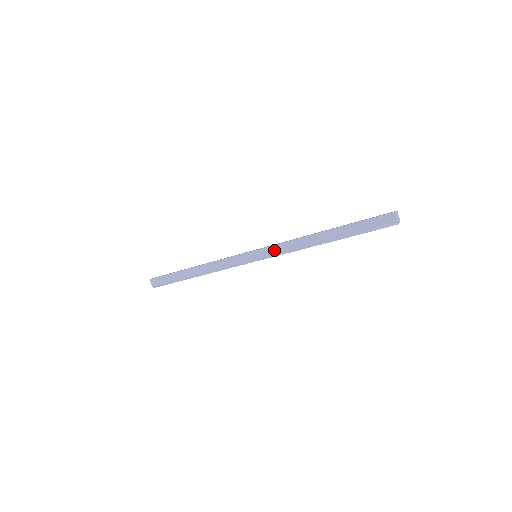
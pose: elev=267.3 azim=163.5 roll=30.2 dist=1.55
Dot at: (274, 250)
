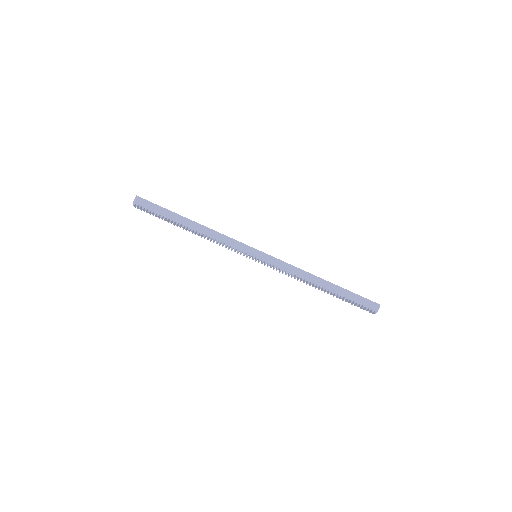
Dot at: (278, 263)
